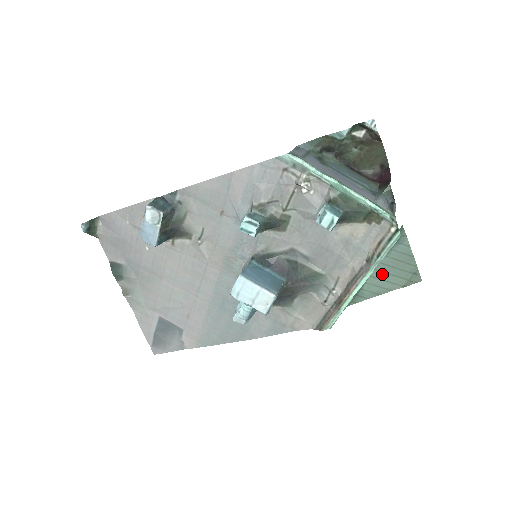
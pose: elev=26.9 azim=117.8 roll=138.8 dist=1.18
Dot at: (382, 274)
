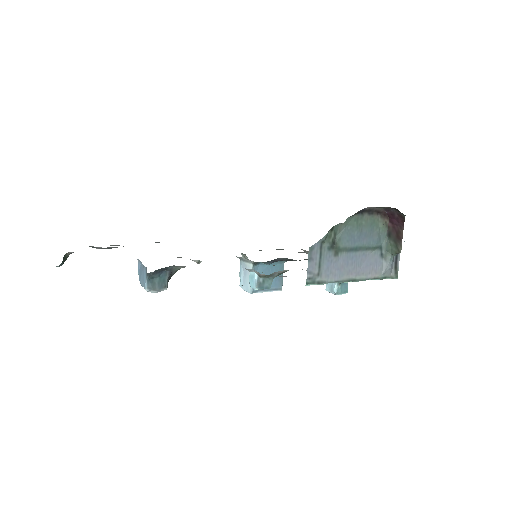
Dot at: occluded
